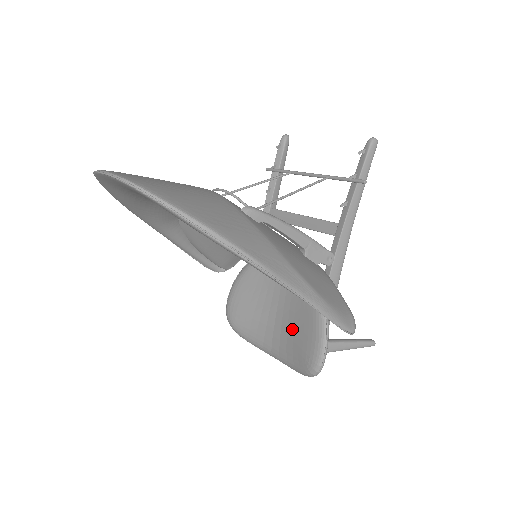
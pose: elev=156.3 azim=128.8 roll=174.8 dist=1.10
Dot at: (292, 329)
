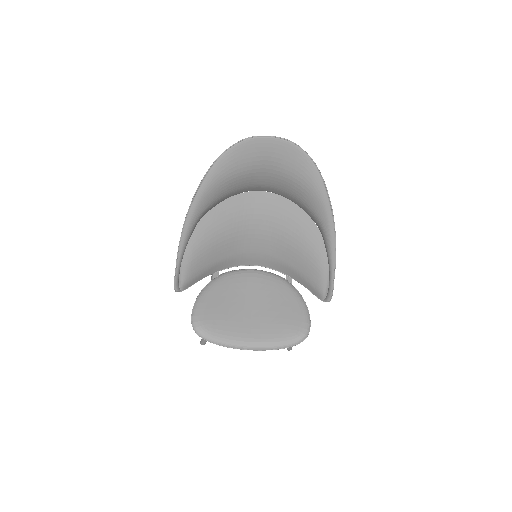
Dot at: (273, 316)
